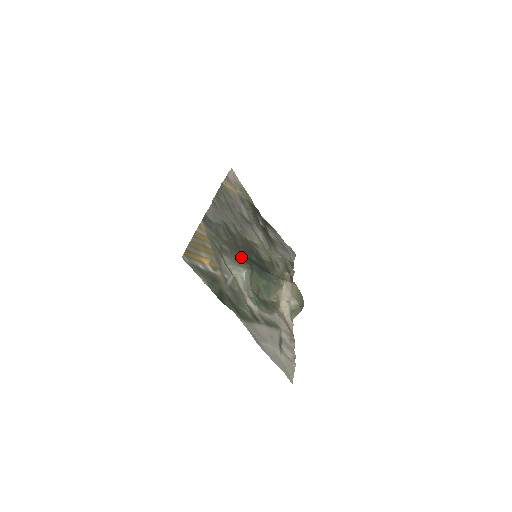
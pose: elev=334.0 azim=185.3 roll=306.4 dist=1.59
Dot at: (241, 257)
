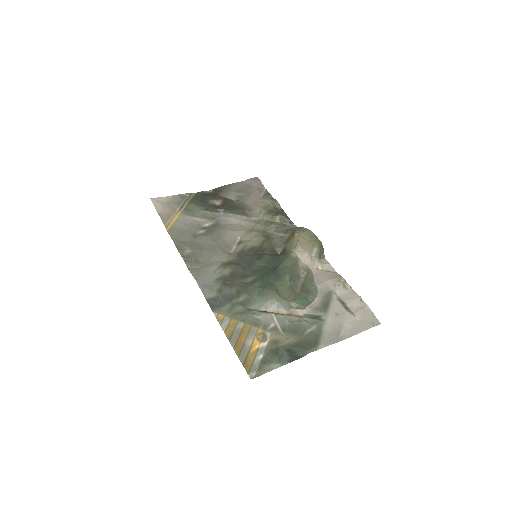
Dot at: (257, 287)
